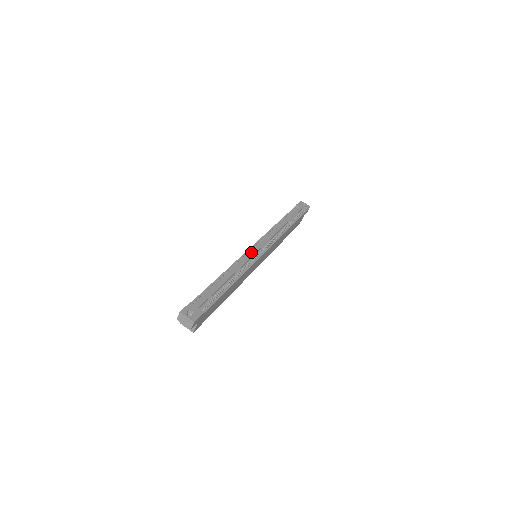
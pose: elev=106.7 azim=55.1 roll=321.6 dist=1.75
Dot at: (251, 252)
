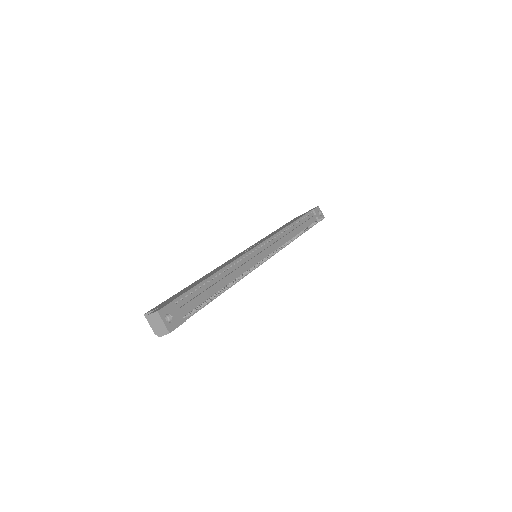
Dot at: (256, 252)
